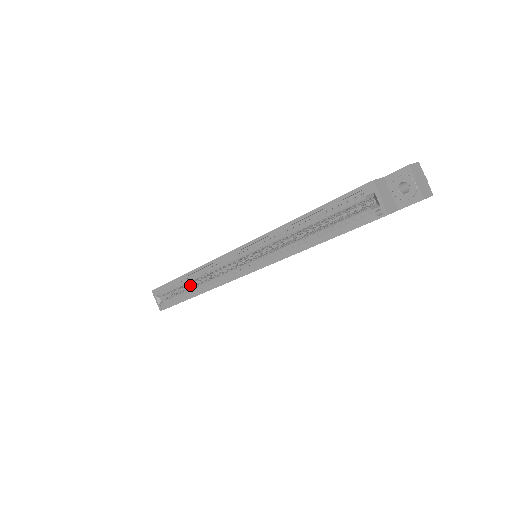
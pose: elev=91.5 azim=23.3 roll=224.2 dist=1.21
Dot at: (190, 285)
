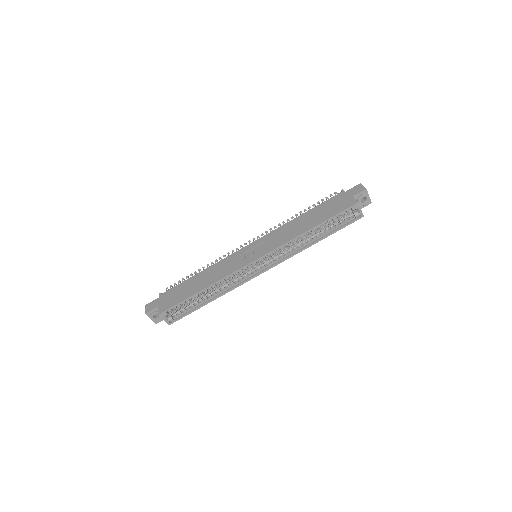
Dot at: occluded
